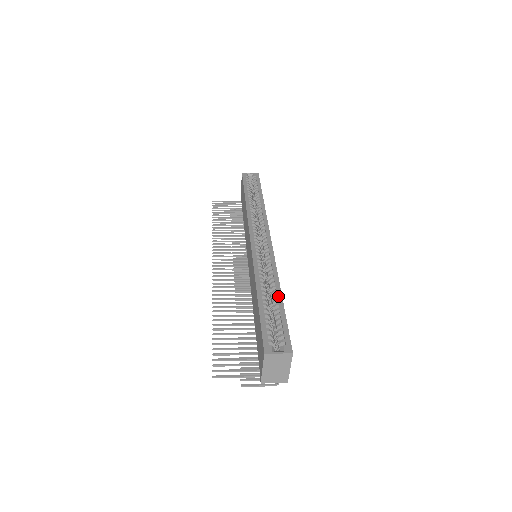
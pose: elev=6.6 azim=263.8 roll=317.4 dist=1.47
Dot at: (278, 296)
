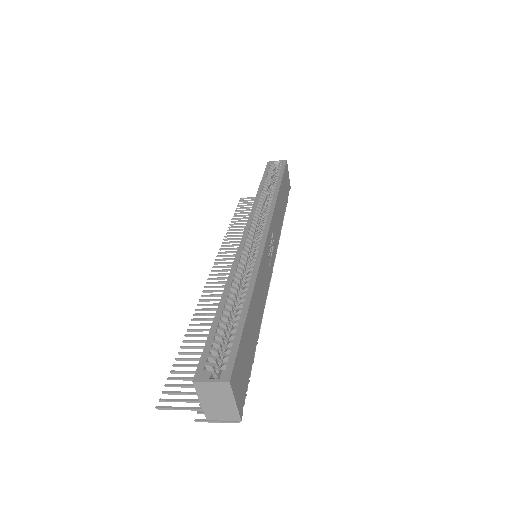
Dot at: (244, 304)
